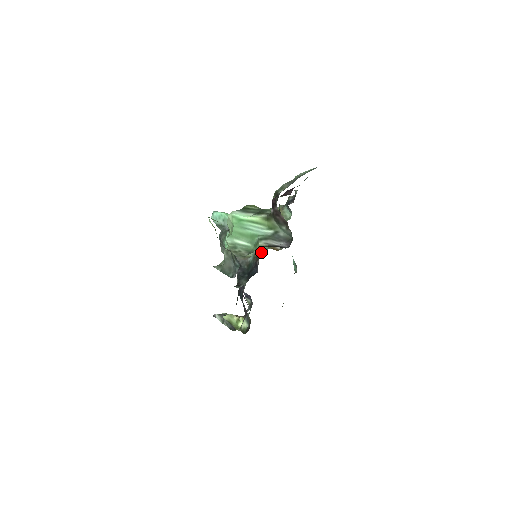
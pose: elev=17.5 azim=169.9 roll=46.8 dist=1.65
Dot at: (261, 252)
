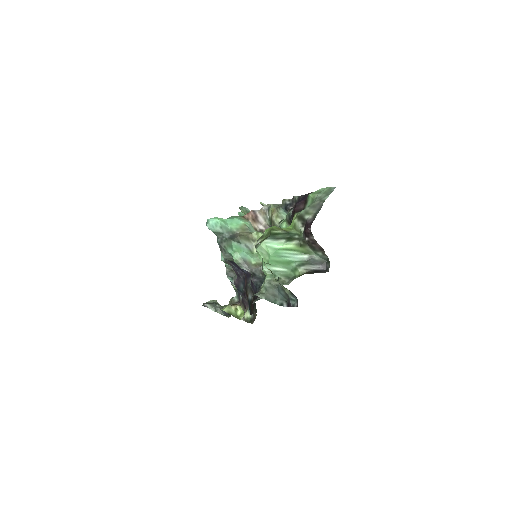
Dot at: occluded
